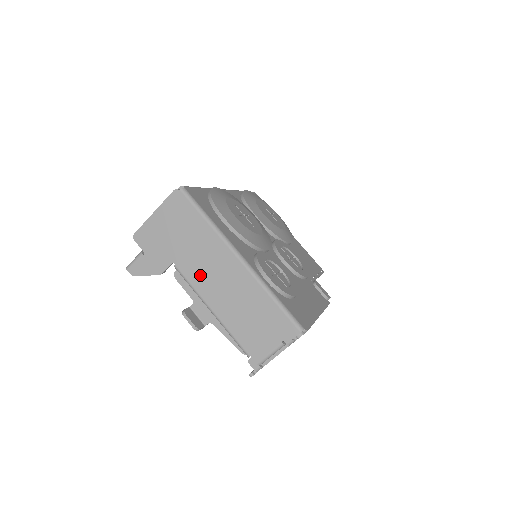
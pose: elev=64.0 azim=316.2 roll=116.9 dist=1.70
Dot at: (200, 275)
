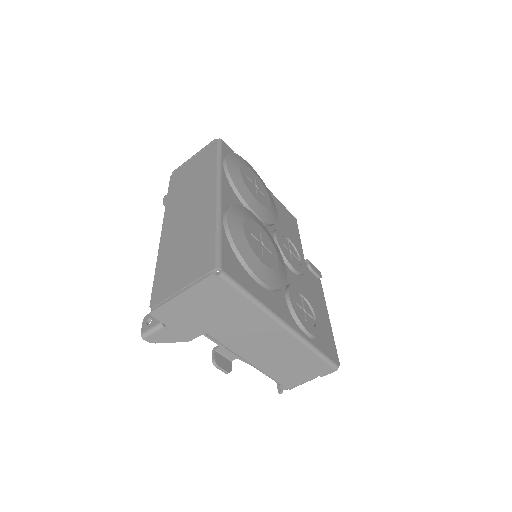
Dot at: (238, 341)
